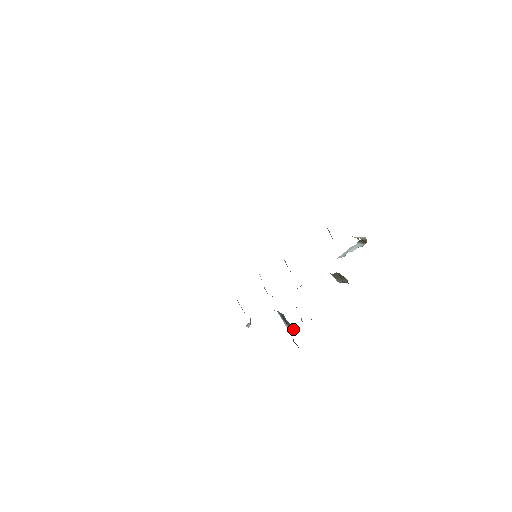
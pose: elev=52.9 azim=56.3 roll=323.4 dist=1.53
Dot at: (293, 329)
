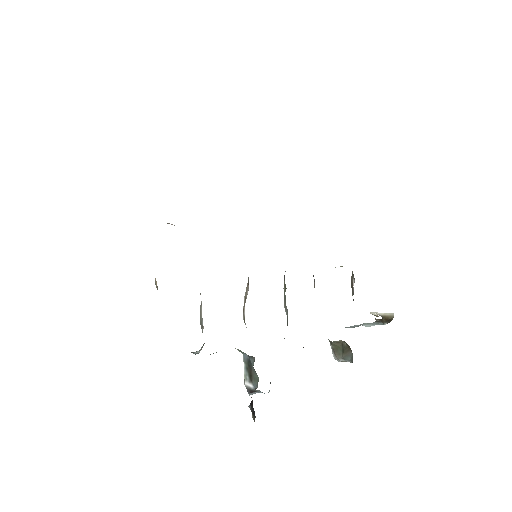
Dot at: occluded
